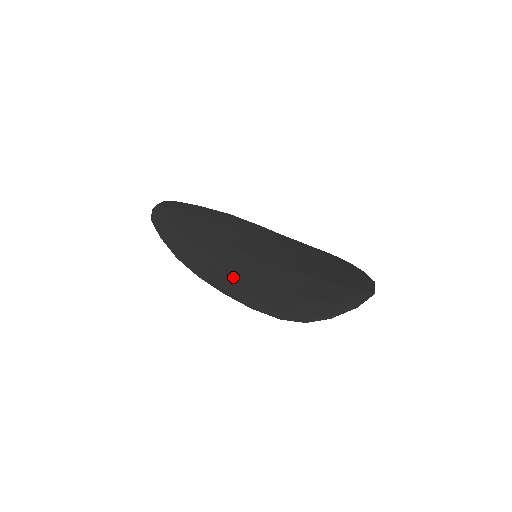
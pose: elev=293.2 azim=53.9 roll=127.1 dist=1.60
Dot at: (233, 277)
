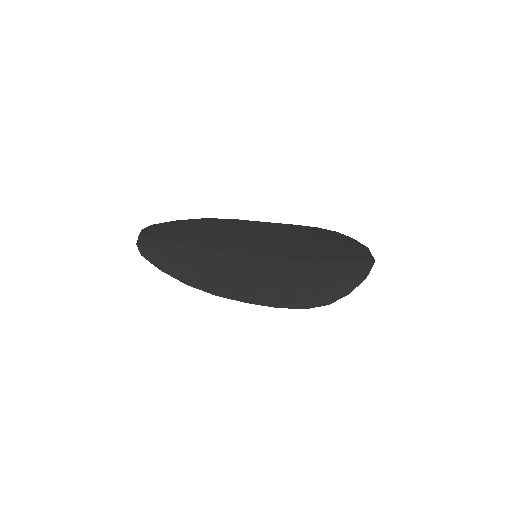
Dot at: (247, 284)
